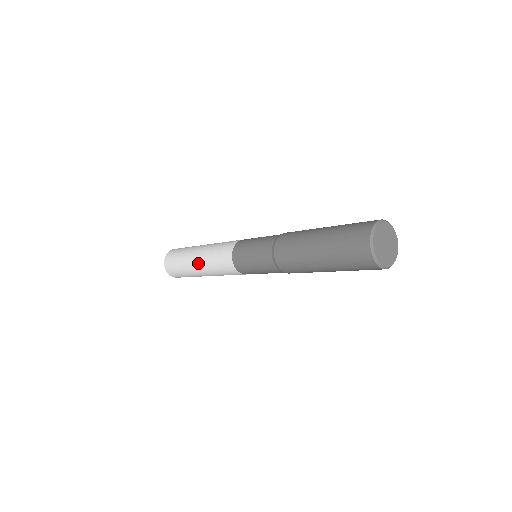
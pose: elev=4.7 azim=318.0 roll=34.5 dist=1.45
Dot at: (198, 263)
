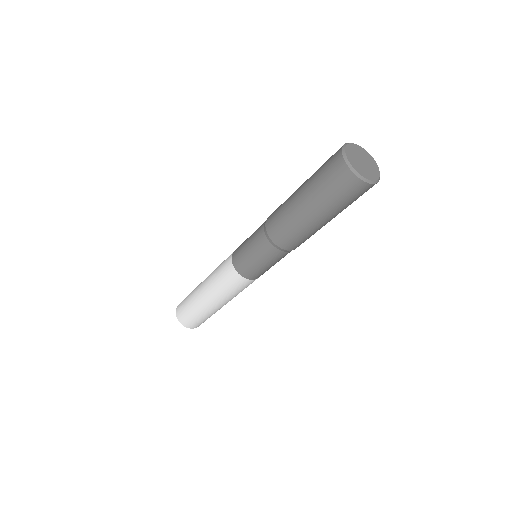
Dot at: (206, 278)
